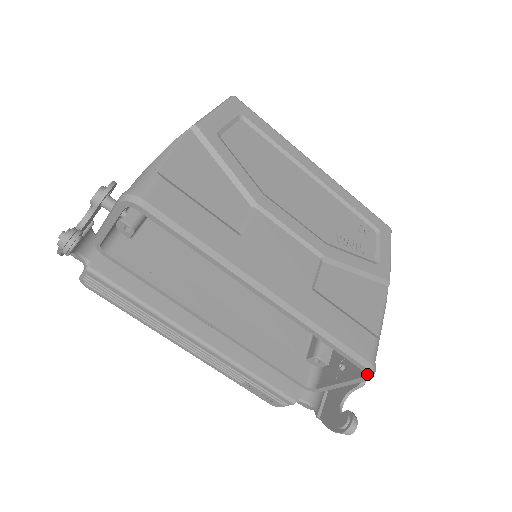
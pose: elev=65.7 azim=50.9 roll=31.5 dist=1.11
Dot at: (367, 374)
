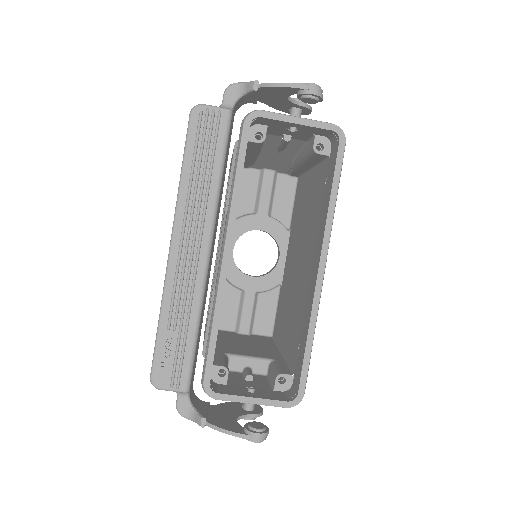
Dot at: (296, 400)
